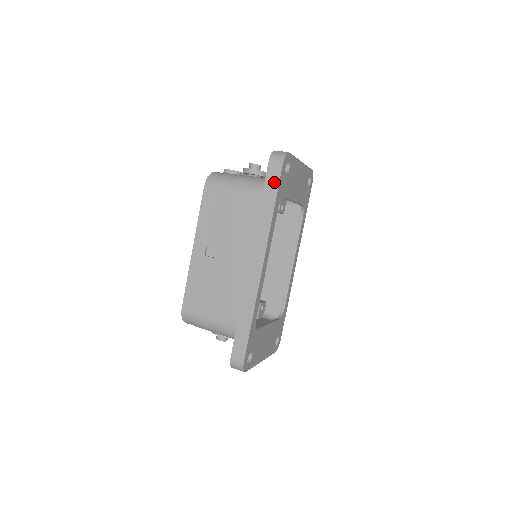
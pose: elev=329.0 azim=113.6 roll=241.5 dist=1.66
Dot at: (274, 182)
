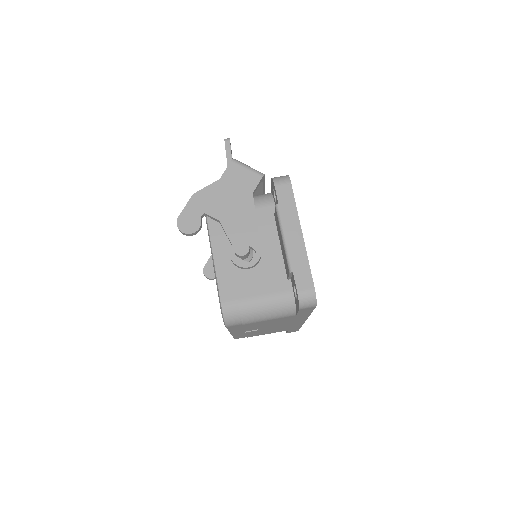
Dot at: (308, 311)
